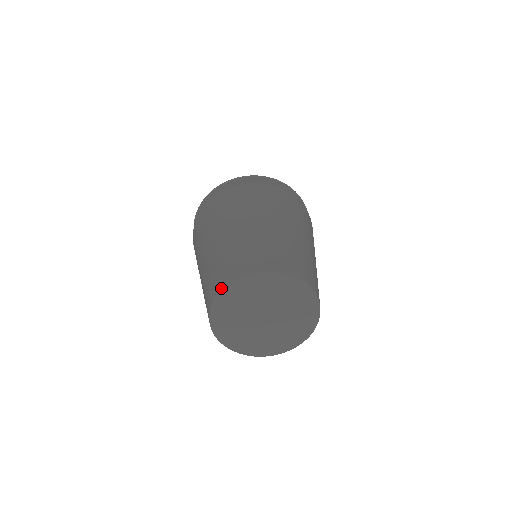
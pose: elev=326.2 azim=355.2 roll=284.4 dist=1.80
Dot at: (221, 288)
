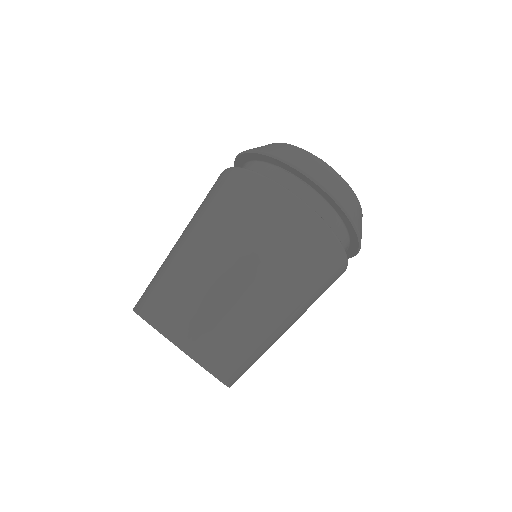
Dot at: (180, 343)
